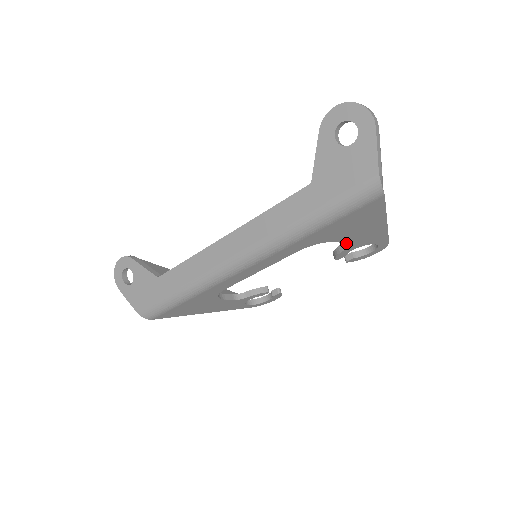
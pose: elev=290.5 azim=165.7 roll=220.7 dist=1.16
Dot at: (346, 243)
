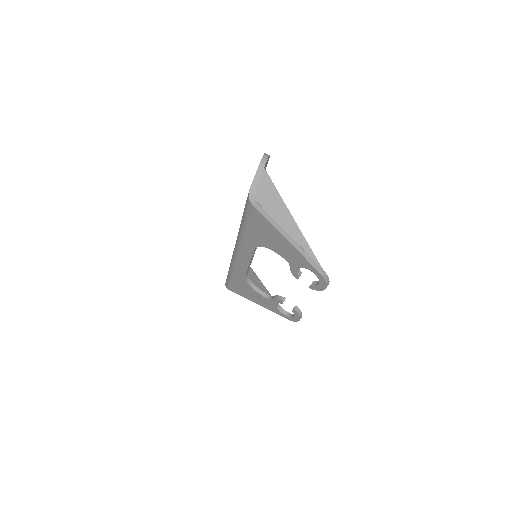
Dot at: (282, 256)
